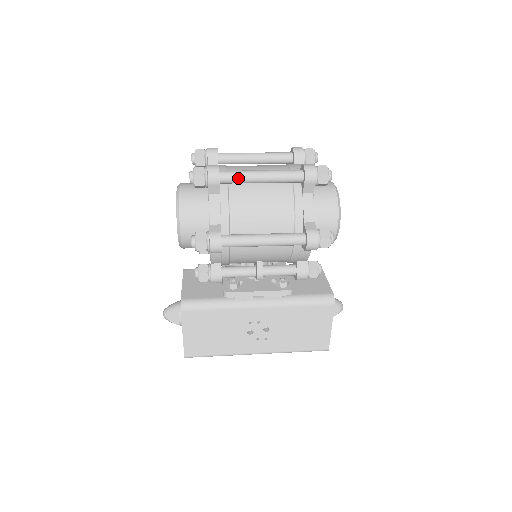
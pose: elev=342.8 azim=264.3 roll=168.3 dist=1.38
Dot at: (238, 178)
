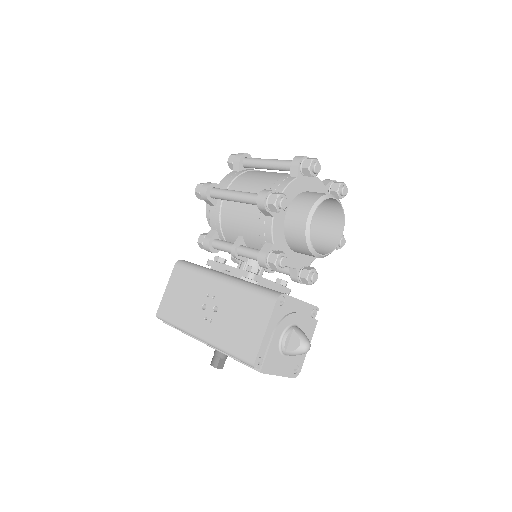
Dot at: (254, 161)
